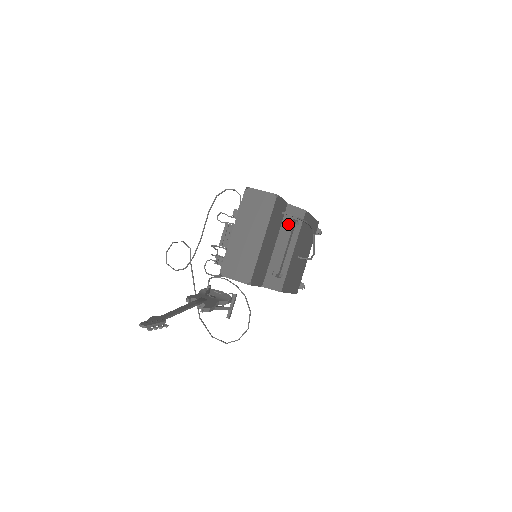
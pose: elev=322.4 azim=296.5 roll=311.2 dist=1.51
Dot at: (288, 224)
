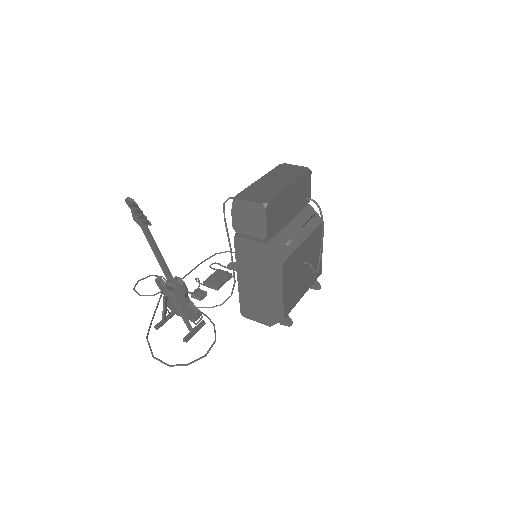
Dot at: (306, 217)
